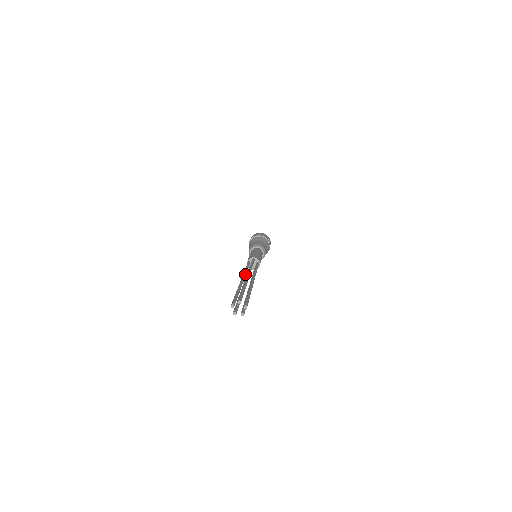
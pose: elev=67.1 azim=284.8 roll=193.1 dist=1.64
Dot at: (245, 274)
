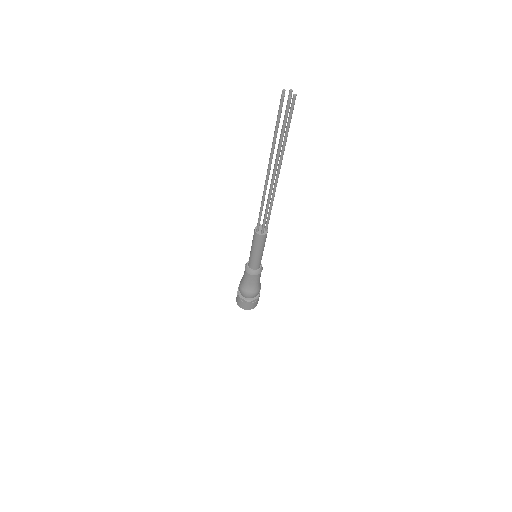
Dot at: occluded
